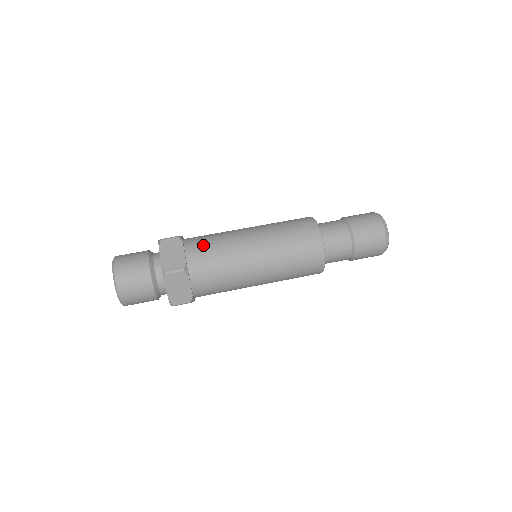
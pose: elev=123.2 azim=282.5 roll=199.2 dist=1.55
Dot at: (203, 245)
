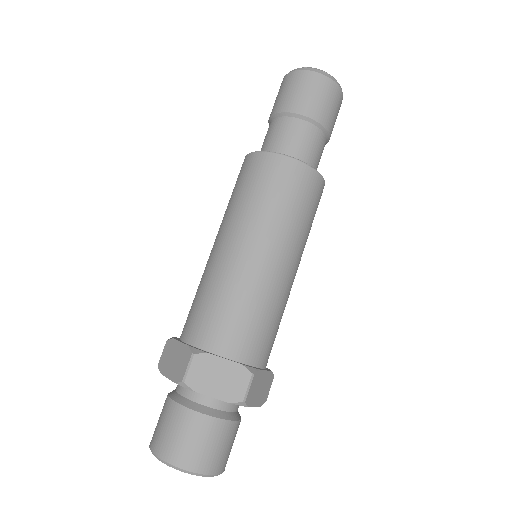
Dot at: (190, 313)
